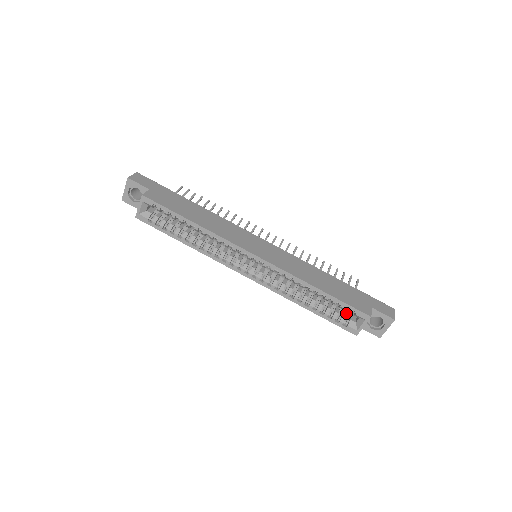
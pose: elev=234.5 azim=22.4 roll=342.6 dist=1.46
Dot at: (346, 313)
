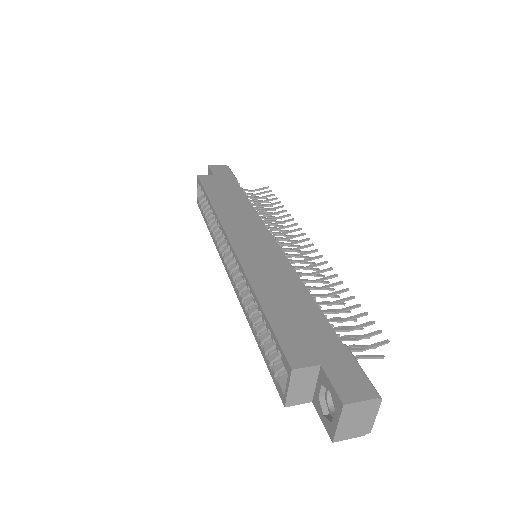
Dot at: occluded
